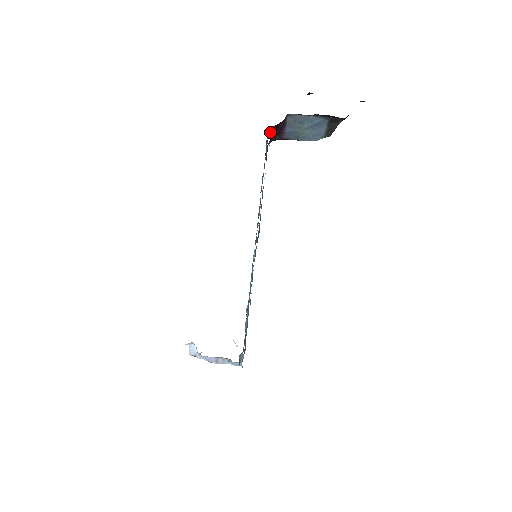
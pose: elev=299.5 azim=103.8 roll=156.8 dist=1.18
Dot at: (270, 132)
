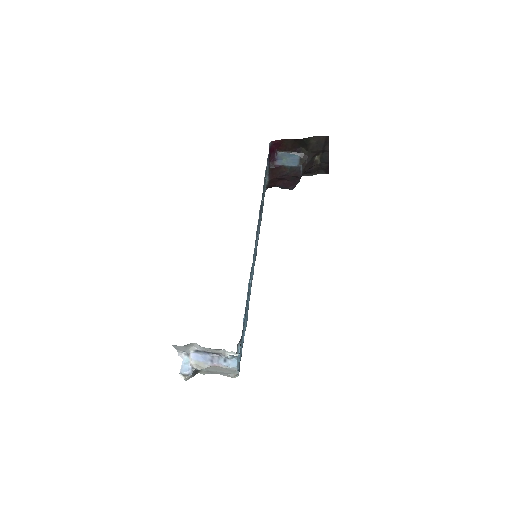
Dot at: (269, 147)
